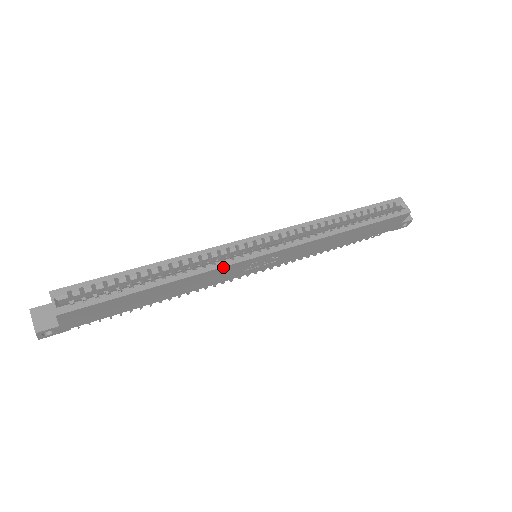
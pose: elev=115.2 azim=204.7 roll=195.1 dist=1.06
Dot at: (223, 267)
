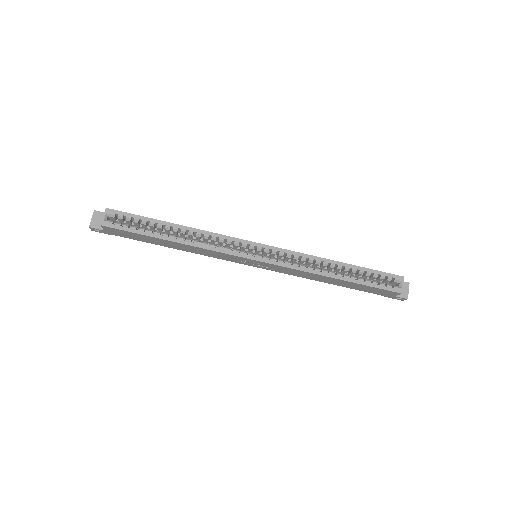
Dot at: (221, 252)
